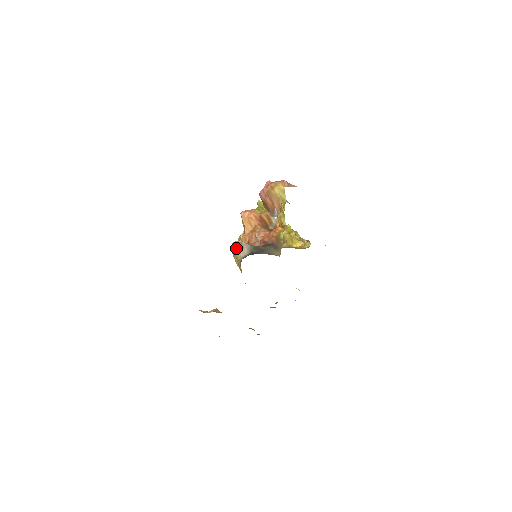
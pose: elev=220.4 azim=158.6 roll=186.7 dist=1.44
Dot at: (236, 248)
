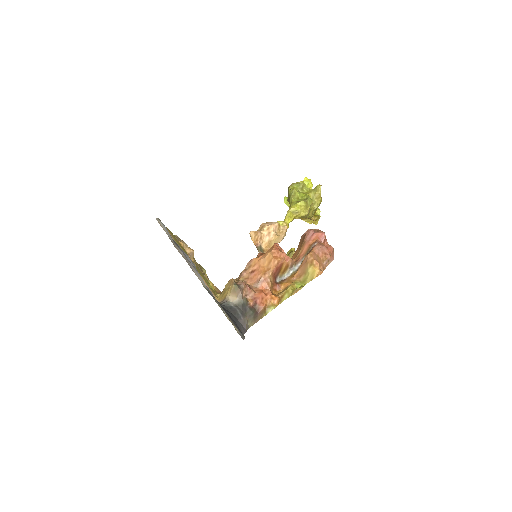
Dot at: (234, 289)
